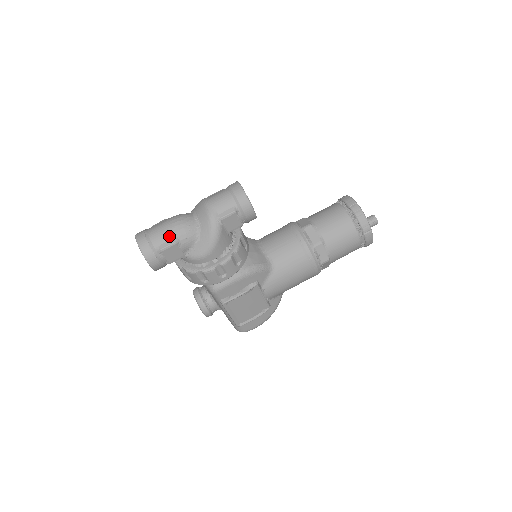
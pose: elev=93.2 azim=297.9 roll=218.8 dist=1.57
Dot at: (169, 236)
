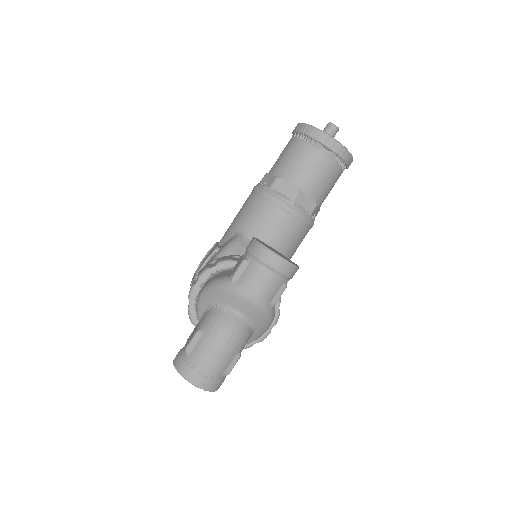
Dot at: (230, 358)
